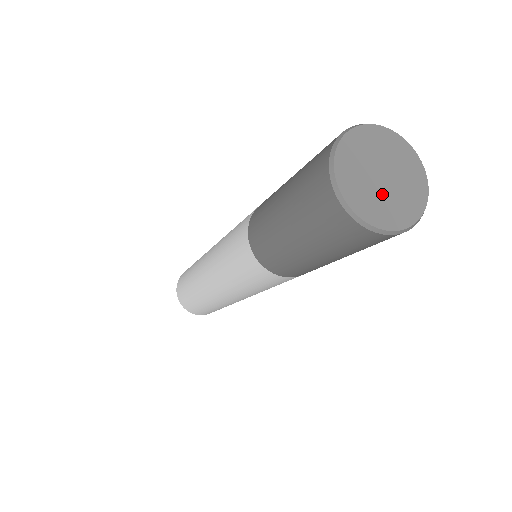
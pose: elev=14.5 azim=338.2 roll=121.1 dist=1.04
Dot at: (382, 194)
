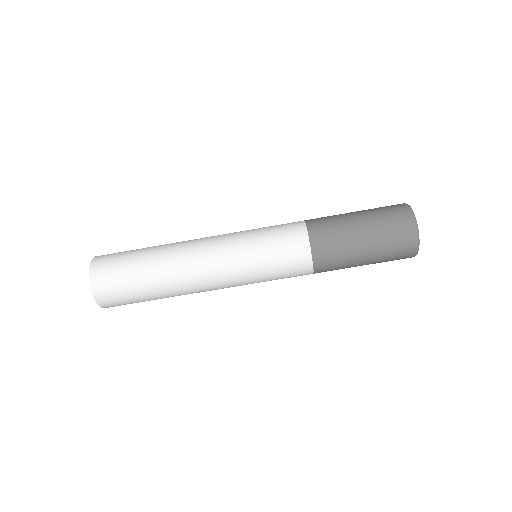
Dot at: occluded
